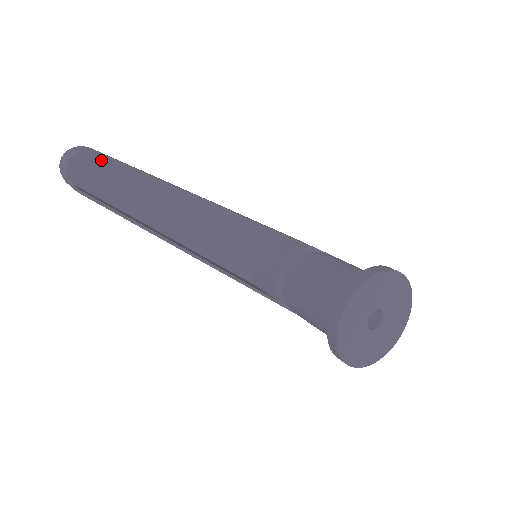
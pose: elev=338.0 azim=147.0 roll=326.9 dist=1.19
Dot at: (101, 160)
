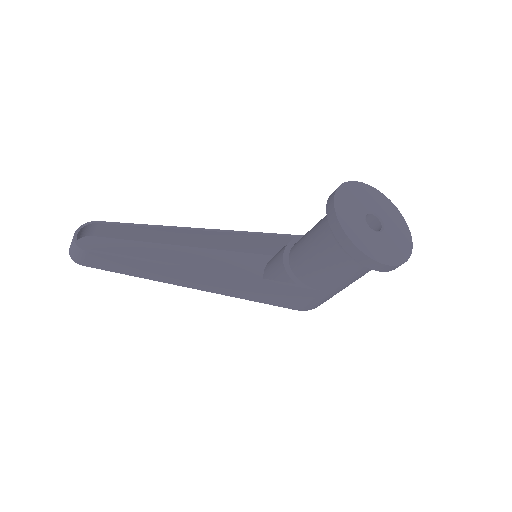
Dot at: (102, 240)
